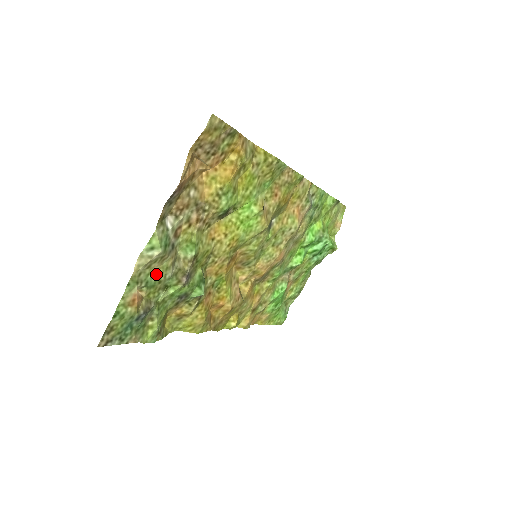
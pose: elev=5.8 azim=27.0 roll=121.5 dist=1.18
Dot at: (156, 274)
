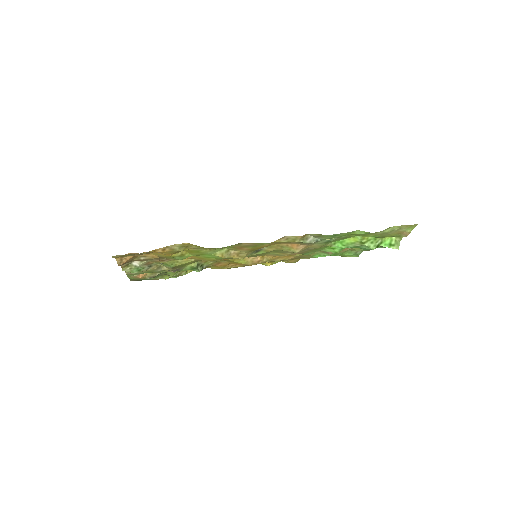
Dot at: (146, 271)
